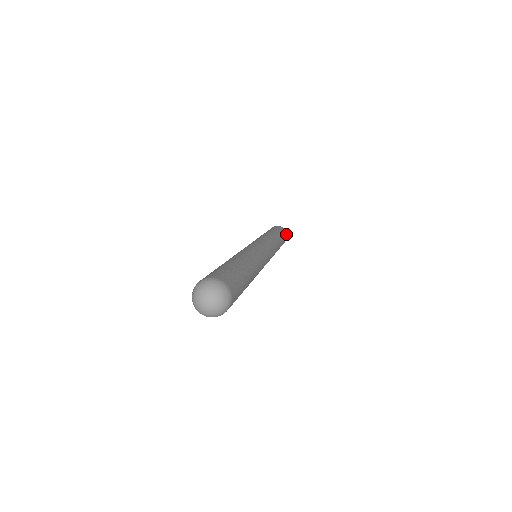
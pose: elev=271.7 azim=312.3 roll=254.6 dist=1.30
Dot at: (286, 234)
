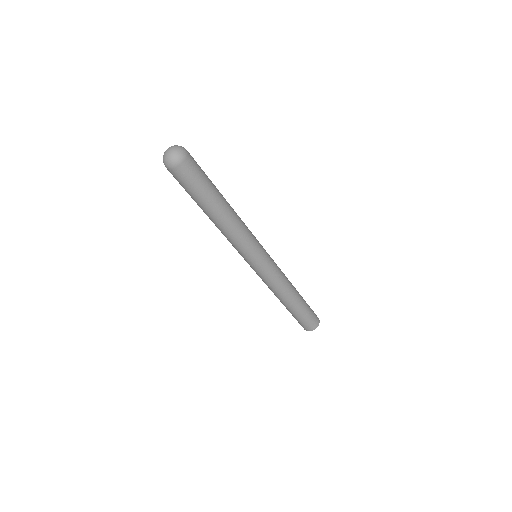
Dot at: (317, 320)
